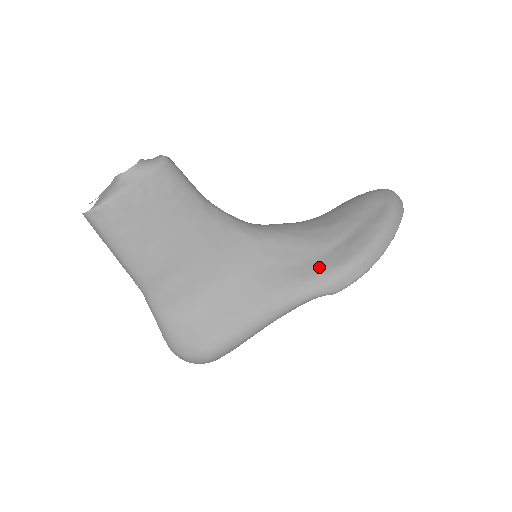
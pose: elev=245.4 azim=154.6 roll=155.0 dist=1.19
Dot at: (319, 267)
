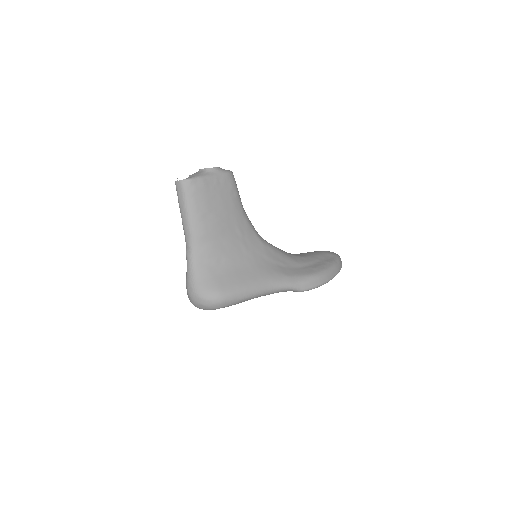
Dot at: (295, 272)
